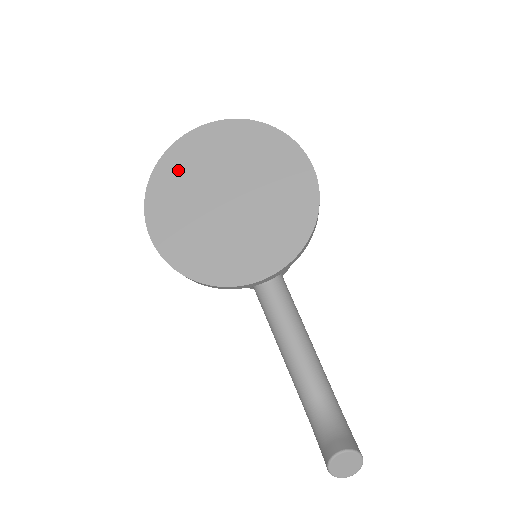
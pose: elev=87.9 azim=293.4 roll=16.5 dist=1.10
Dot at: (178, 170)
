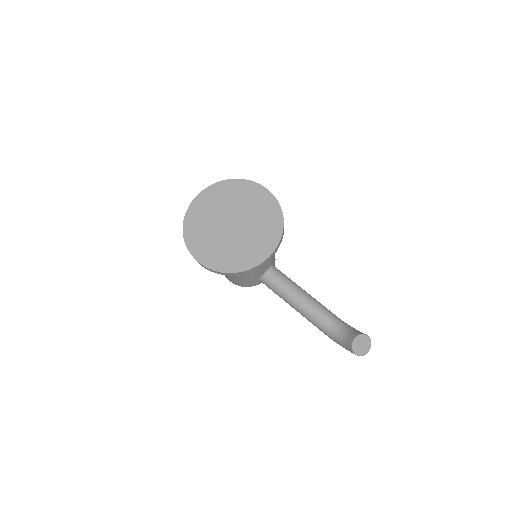
Dot at: (197, 222)
